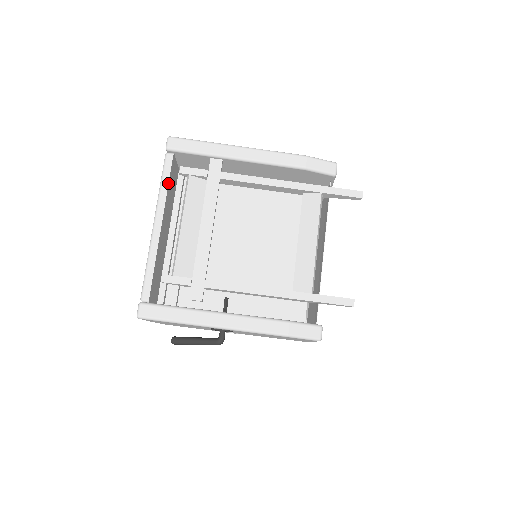
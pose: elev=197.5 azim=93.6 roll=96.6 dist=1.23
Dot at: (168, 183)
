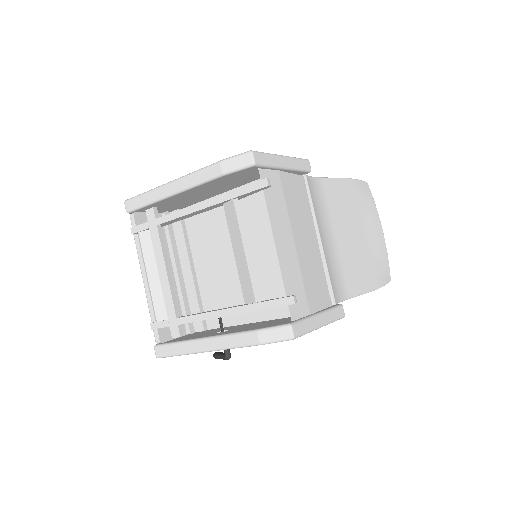
Dot at: (138, 240)
